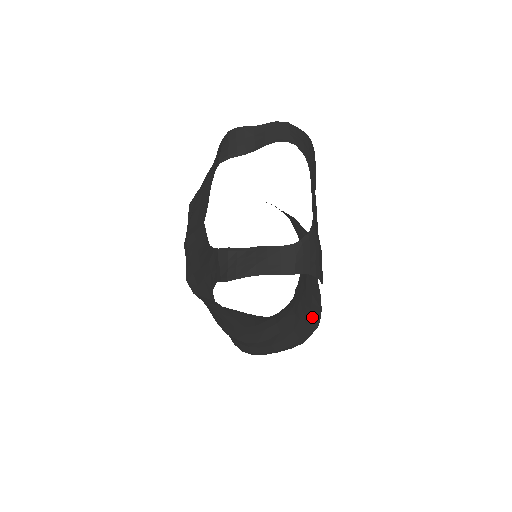
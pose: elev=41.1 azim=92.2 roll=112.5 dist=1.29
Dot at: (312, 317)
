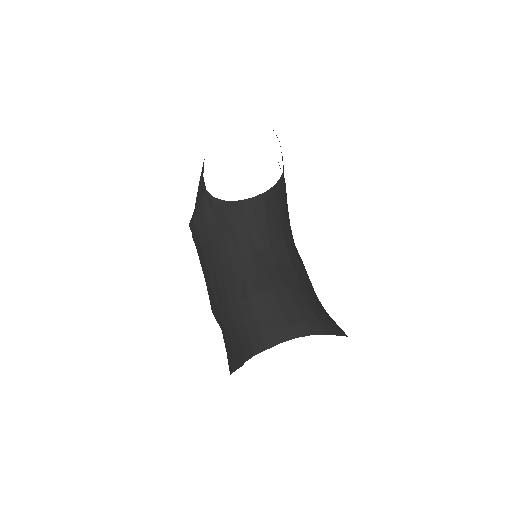
Dot at: (332, 322)
